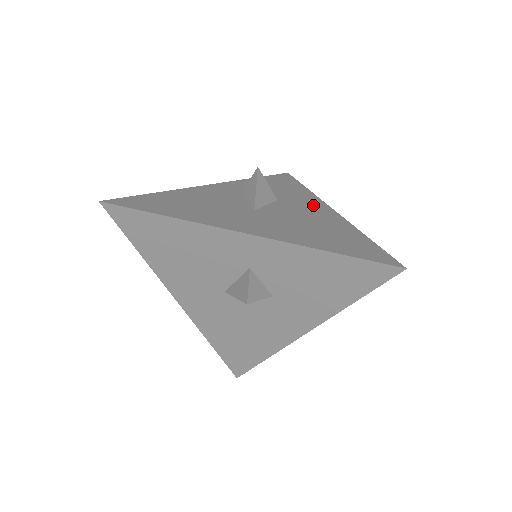
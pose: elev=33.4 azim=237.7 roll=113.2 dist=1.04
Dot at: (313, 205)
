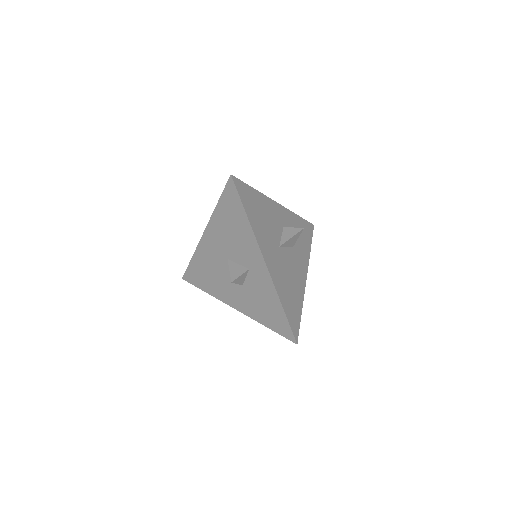
Dot at: (302, 266)
